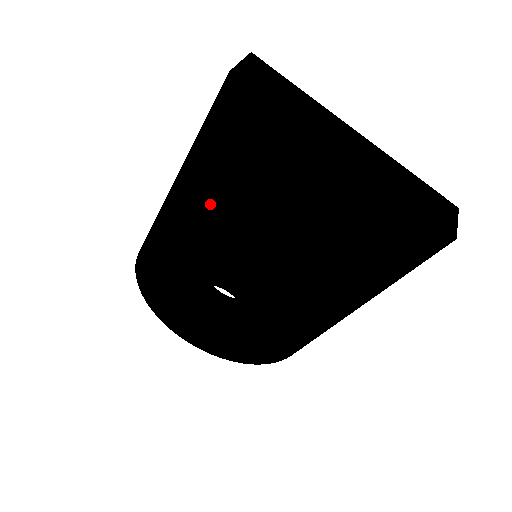
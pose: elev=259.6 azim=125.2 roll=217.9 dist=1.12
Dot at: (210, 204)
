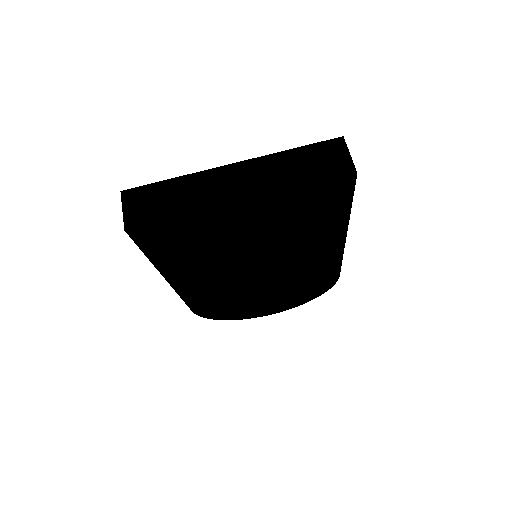
Dot at: (198, 271)
